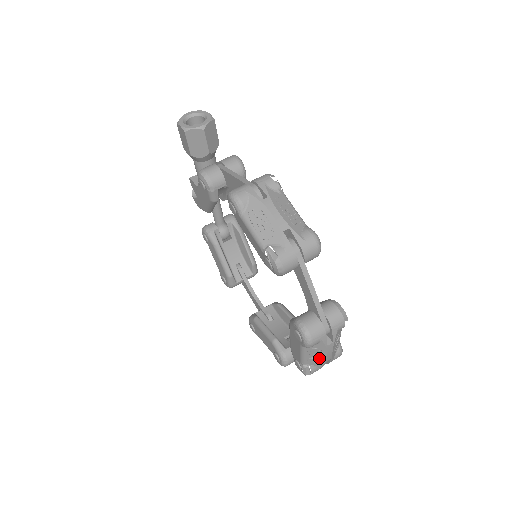
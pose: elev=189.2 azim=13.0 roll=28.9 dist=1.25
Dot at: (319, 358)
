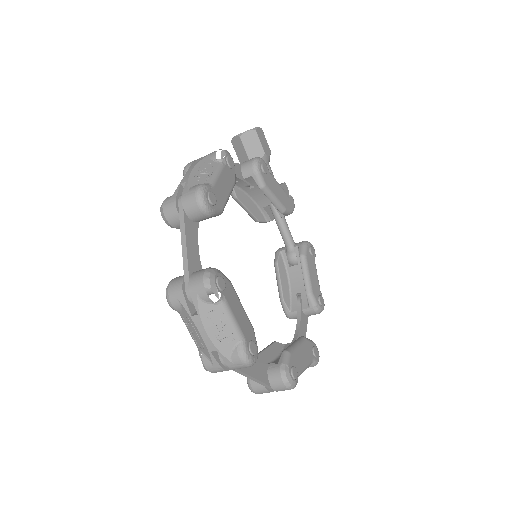
Dot at: (200, 340)
